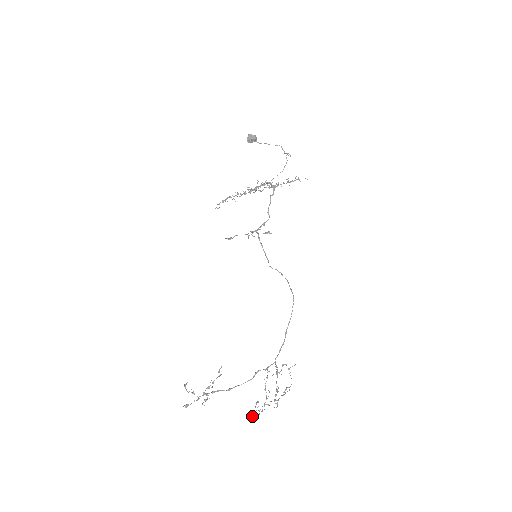
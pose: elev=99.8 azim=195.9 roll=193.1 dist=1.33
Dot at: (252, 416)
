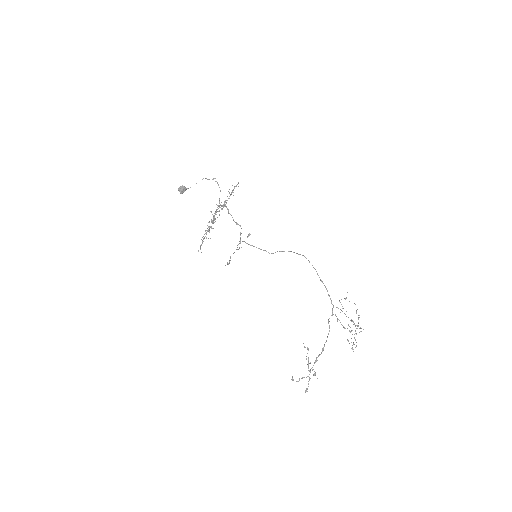
Dot at: (353, 351)
